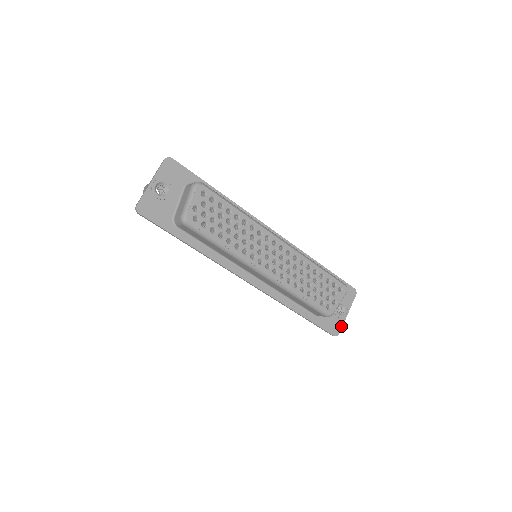
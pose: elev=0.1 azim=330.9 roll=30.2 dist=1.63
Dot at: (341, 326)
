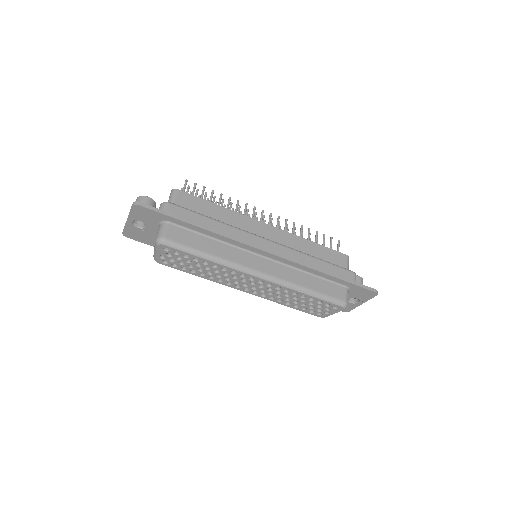
Dot at: (352, 308)
